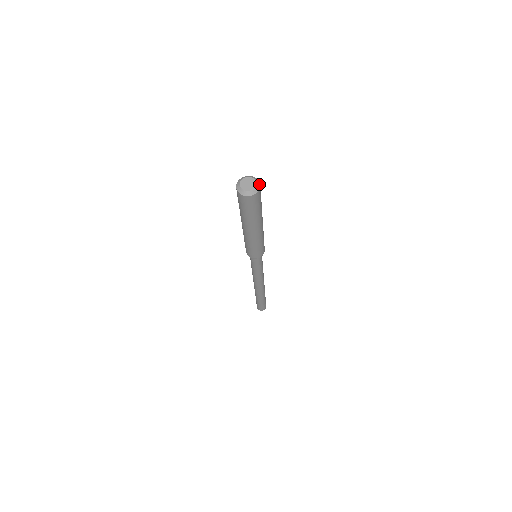
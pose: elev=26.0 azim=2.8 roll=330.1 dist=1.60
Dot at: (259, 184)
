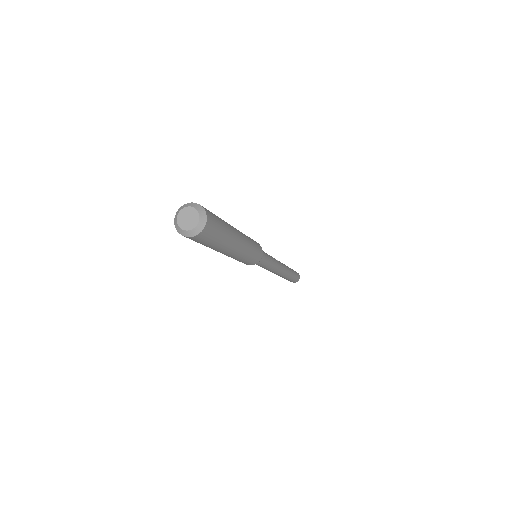
Dot at: (204, 216)
